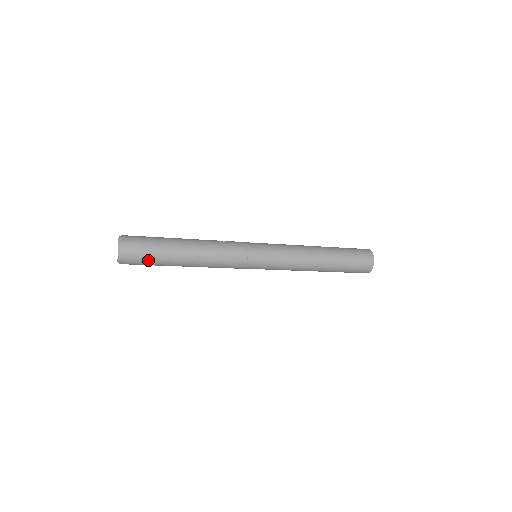
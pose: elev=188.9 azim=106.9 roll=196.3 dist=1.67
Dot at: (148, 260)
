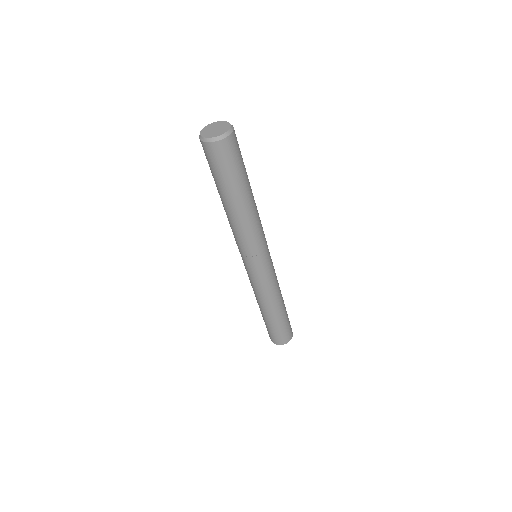
Dot at: (227, 169)
